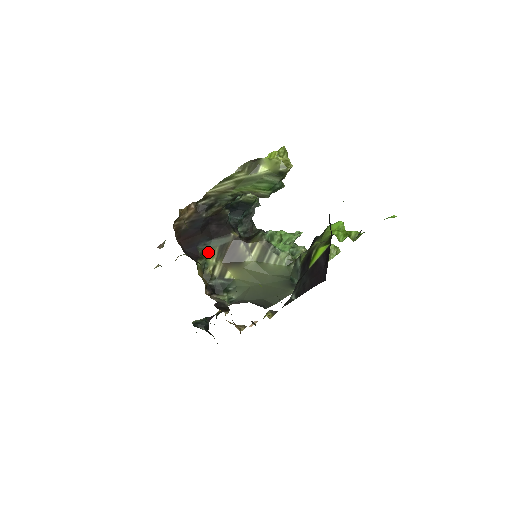
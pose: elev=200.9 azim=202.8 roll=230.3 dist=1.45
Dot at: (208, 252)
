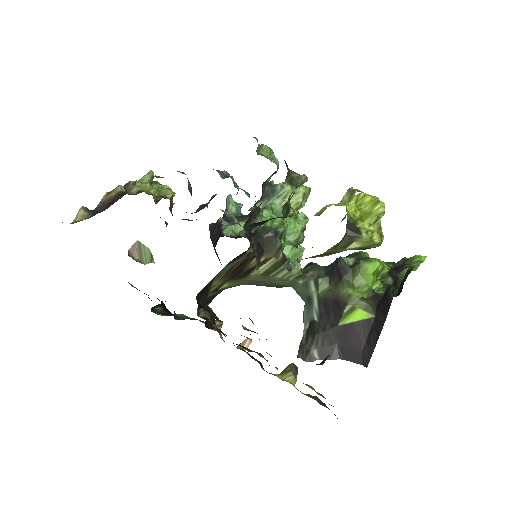
Dot at: (215, 279)
